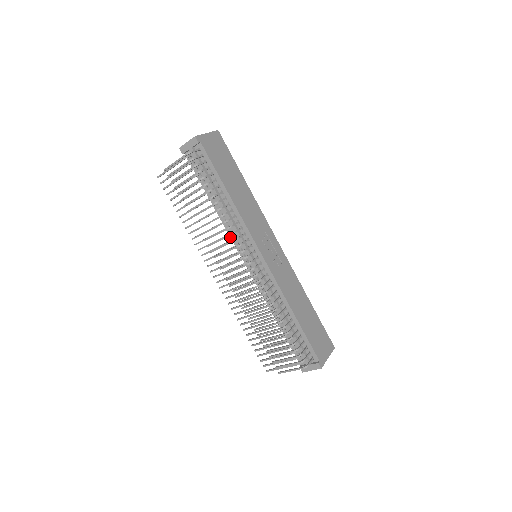
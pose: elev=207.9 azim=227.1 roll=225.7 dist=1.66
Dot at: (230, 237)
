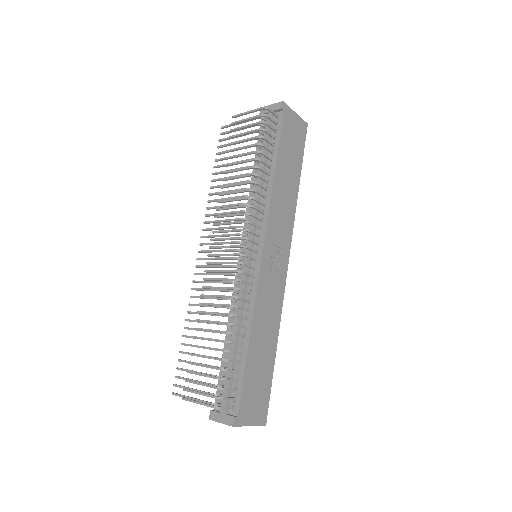
Dot at: occluded
